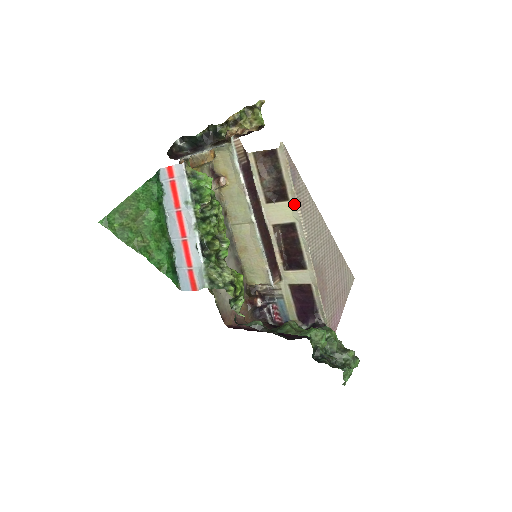
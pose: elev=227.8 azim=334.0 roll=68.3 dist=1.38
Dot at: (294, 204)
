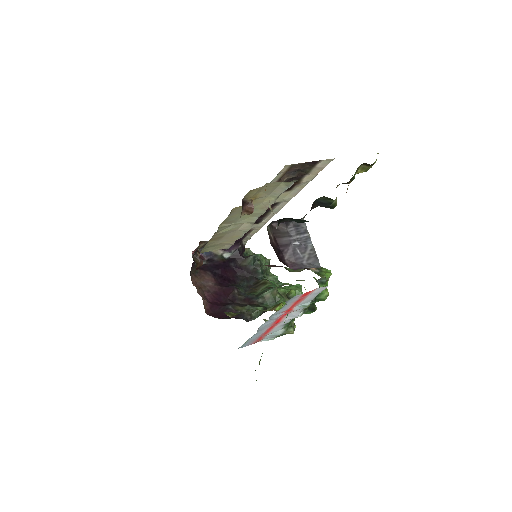
Dot at: (294, 193)
